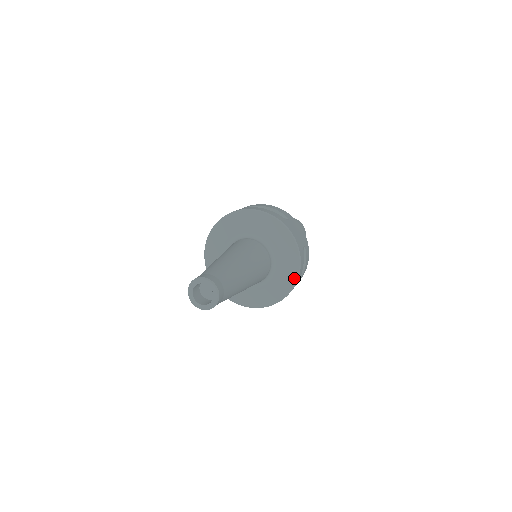
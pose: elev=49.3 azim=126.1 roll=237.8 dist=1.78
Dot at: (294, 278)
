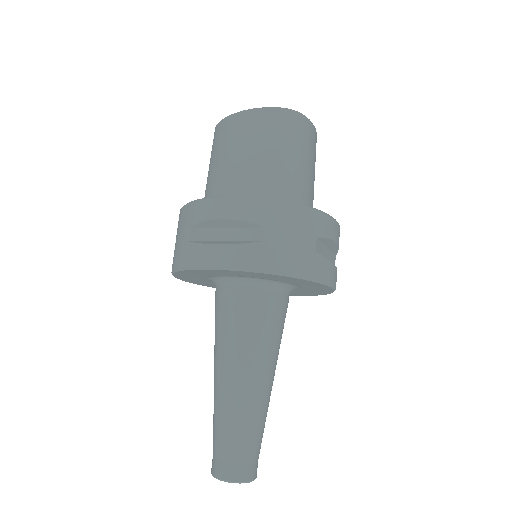
Dot at: (328, 289)
